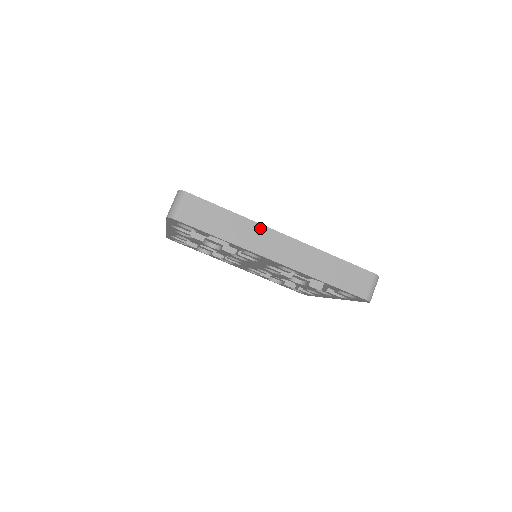
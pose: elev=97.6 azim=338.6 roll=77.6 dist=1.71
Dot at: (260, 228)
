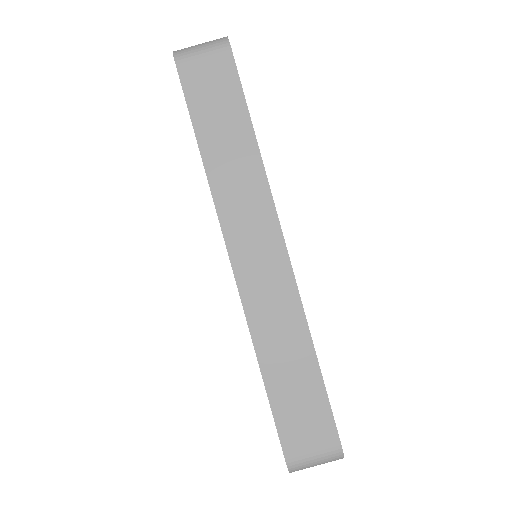
Dot at: (265, 199)
